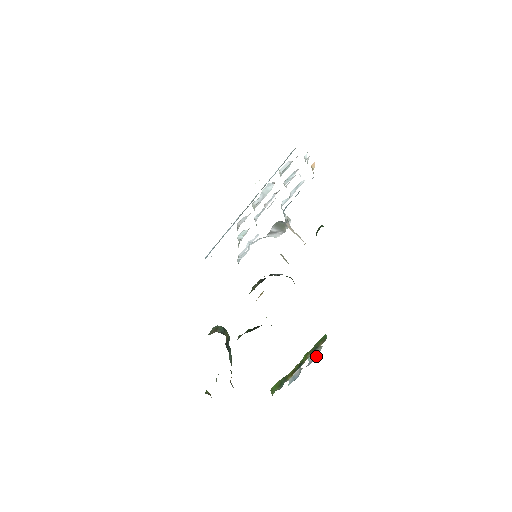
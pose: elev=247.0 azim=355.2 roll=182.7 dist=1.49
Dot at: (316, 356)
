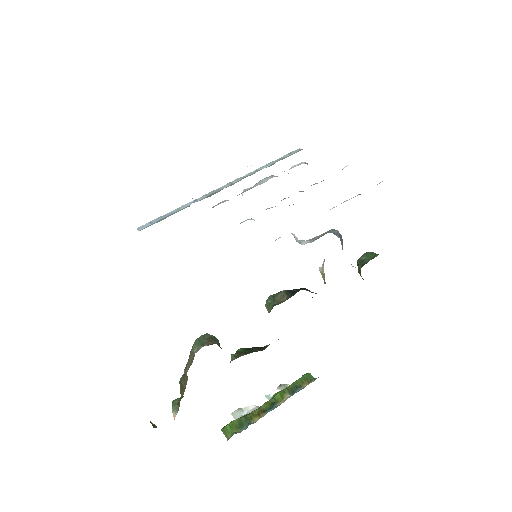
Dot at: occluded
